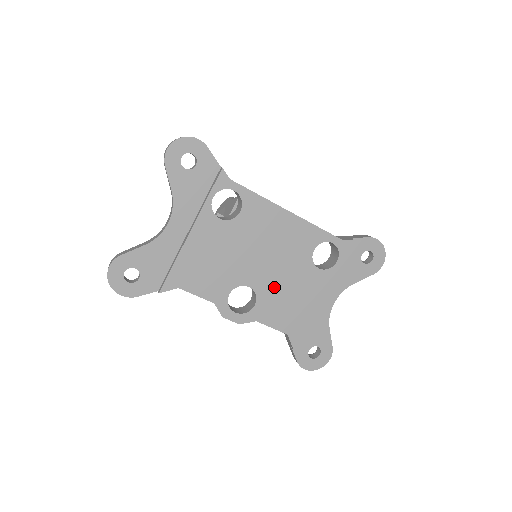
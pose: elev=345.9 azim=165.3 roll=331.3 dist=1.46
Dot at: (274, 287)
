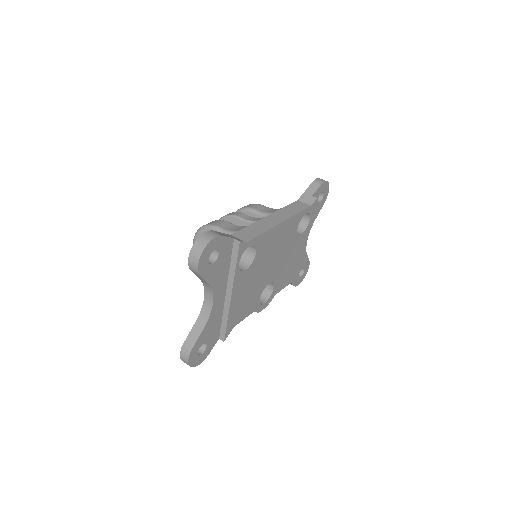
Dot at: (281, 269)
